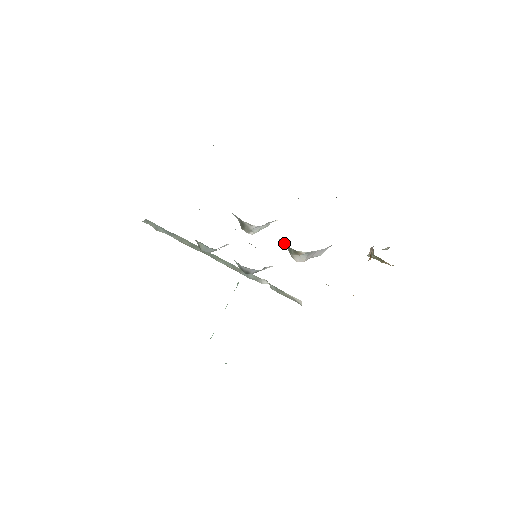
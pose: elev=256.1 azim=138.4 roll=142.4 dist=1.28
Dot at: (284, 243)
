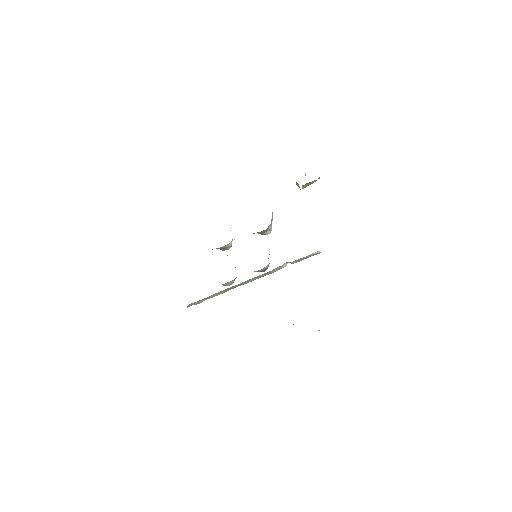
Dot at: occluded
